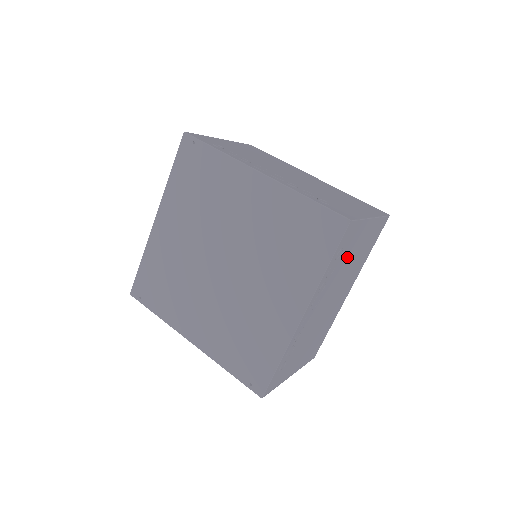
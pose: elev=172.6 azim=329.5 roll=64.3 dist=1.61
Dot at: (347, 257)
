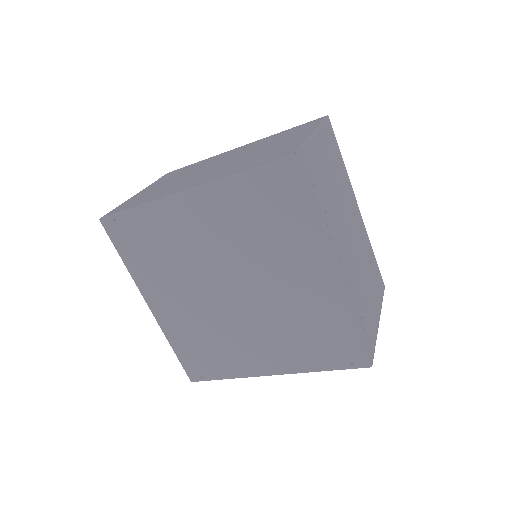
Dot at: (325, 186)
